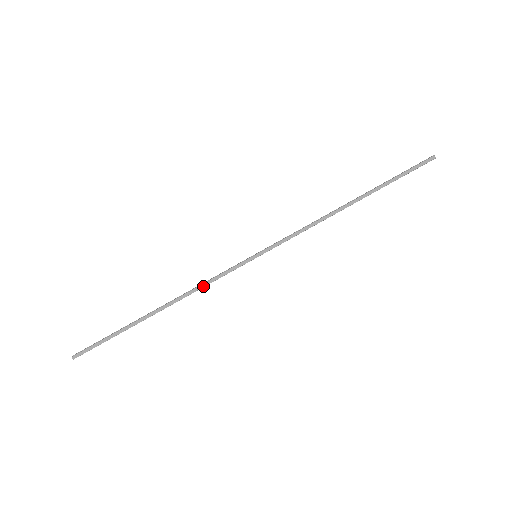
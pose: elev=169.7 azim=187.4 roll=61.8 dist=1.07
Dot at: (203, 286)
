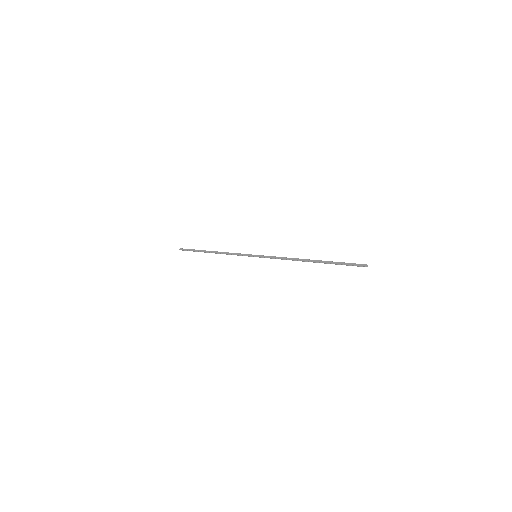
Dot at: (231, 254)
